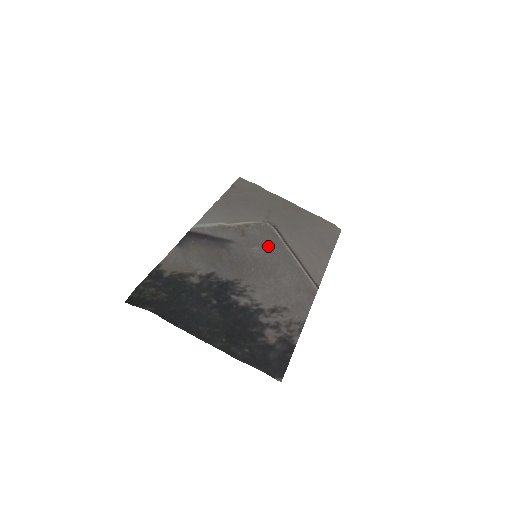
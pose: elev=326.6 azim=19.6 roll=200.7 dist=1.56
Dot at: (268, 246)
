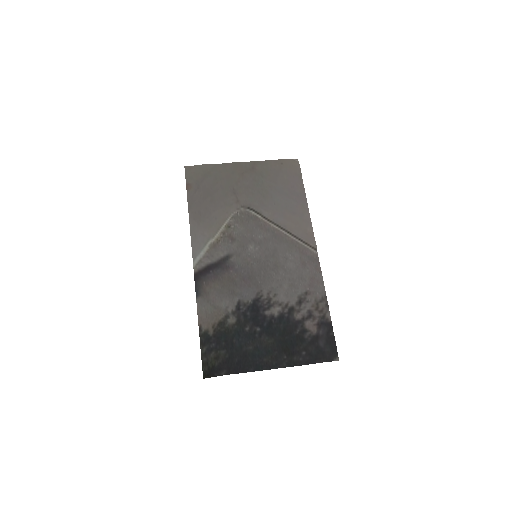
Dot at: (258, 236)
